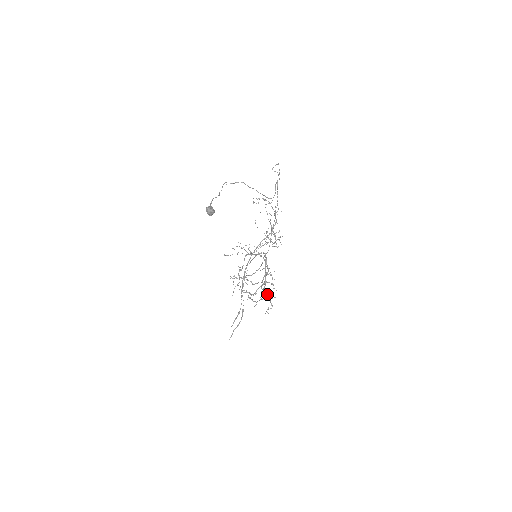
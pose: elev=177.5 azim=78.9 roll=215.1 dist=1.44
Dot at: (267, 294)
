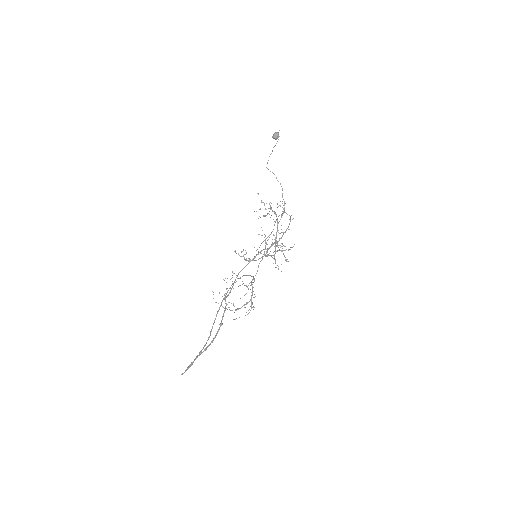
Dot at: (283, 250)
